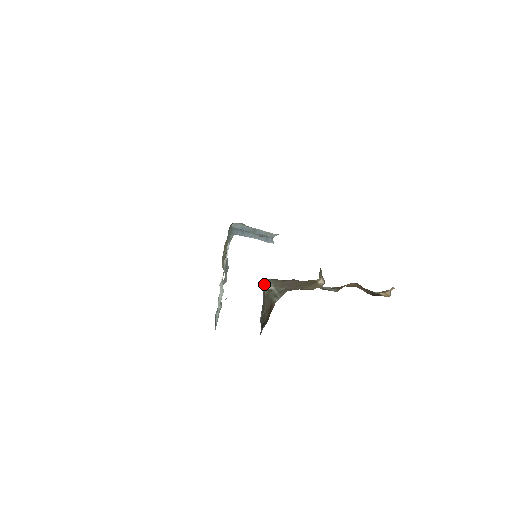
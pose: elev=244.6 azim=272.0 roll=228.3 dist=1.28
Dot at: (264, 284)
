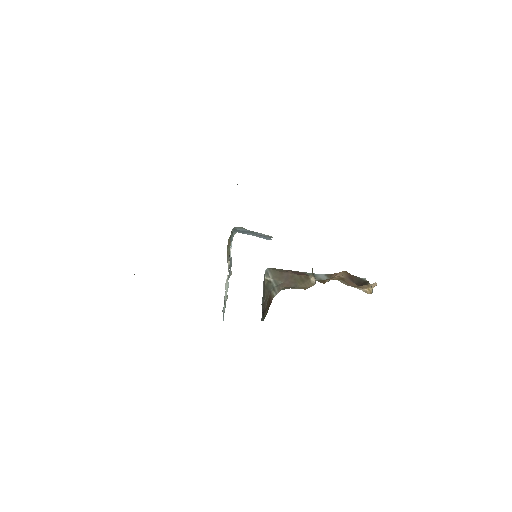
Dot at: occluded
